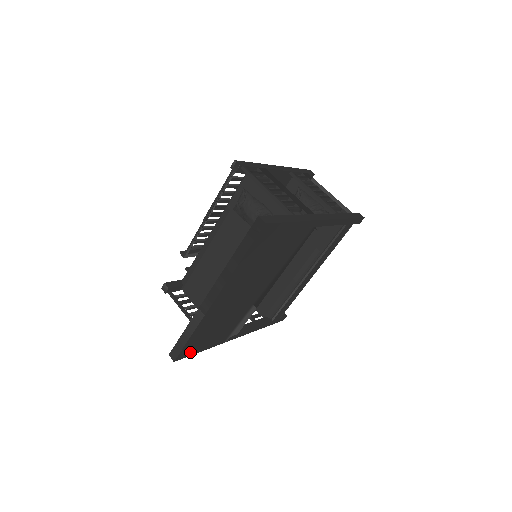
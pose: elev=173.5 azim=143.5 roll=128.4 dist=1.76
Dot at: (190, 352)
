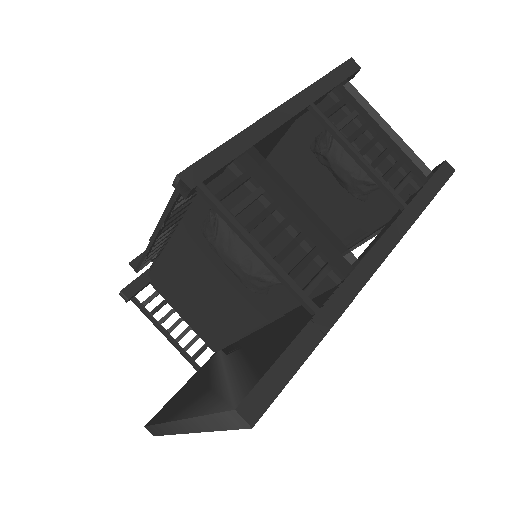
Dot at: occluded
